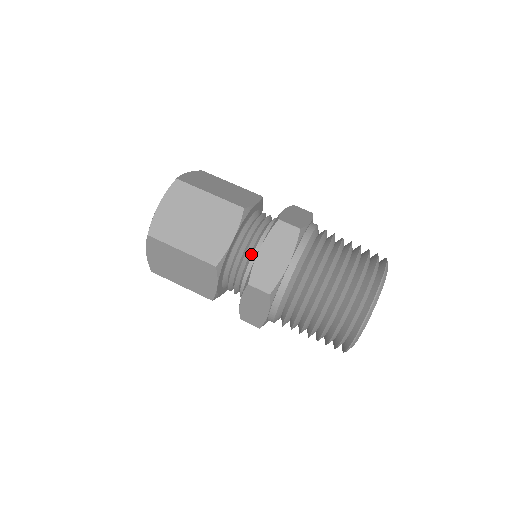
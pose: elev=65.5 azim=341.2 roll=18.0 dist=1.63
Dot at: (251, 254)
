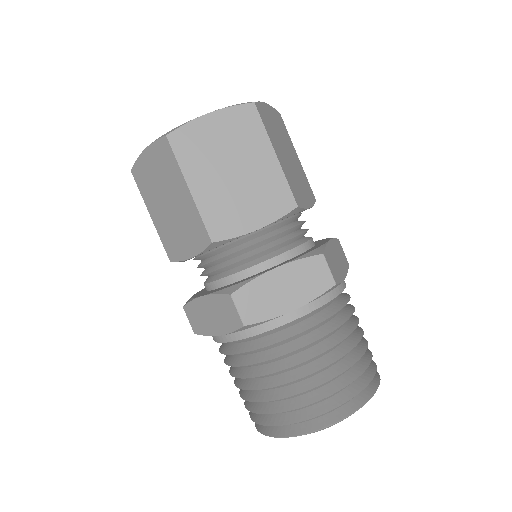
Dot at: (260, 260)
